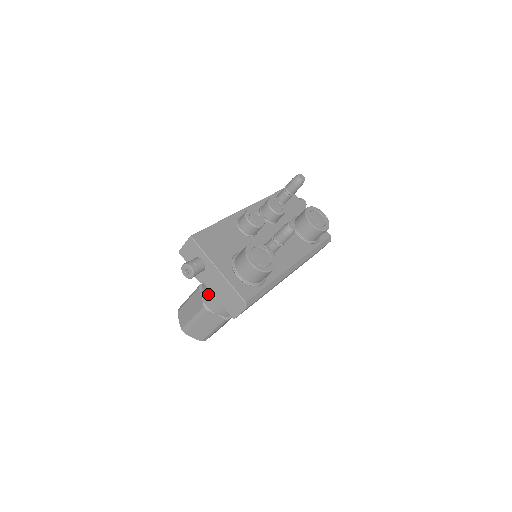
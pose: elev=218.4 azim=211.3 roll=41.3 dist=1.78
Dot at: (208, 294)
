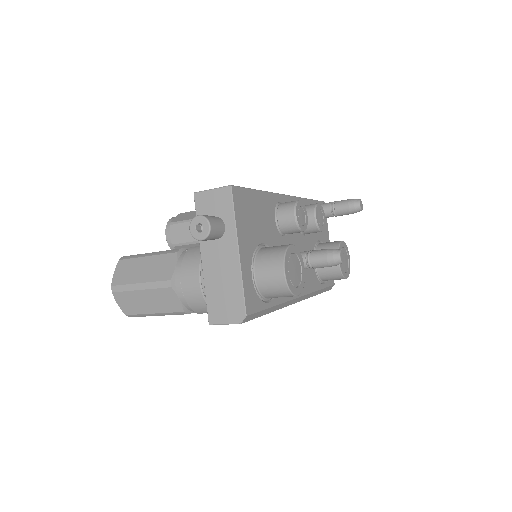
Dot at: (191, 269)
